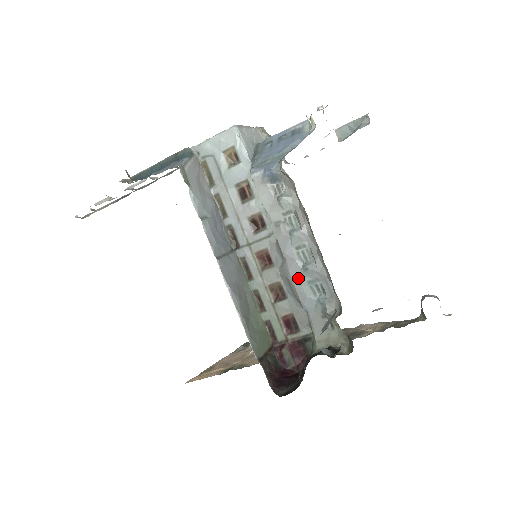
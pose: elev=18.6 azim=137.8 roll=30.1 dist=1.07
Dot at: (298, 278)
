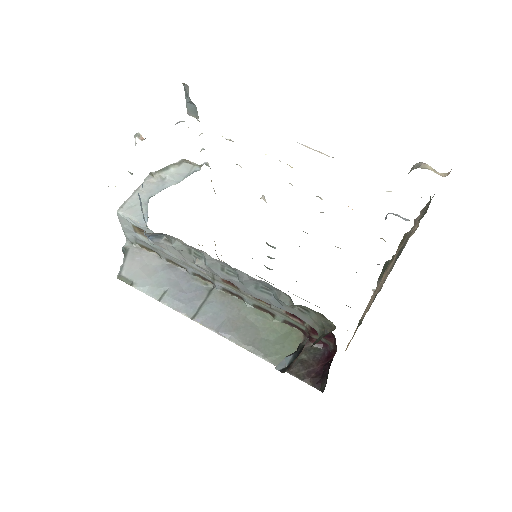
Dot at: (248, 290)
